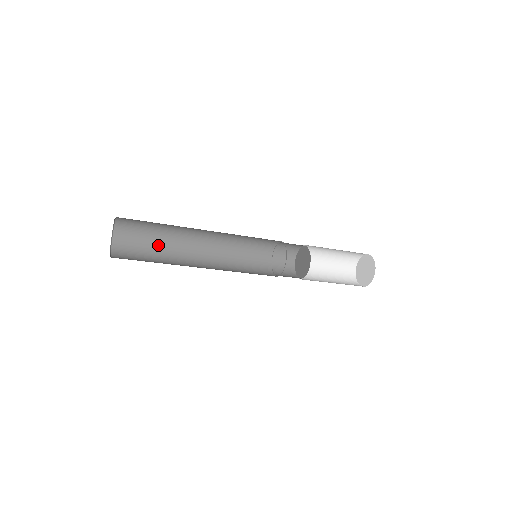
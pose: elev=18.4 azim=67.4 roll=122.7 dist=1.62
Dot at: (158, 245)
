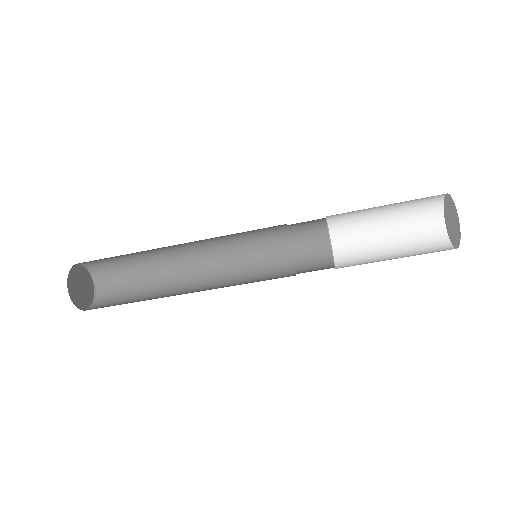
Dot at: (144, 277)
